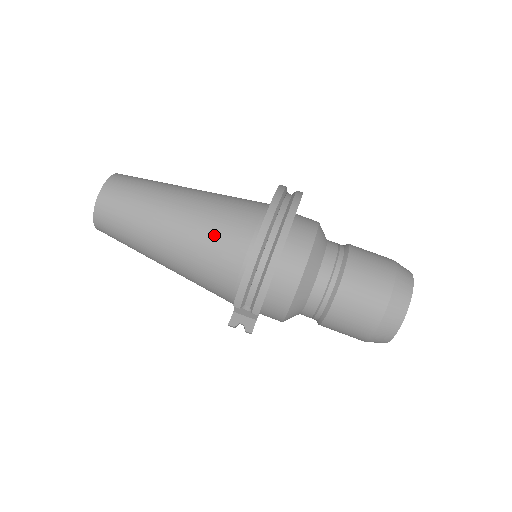
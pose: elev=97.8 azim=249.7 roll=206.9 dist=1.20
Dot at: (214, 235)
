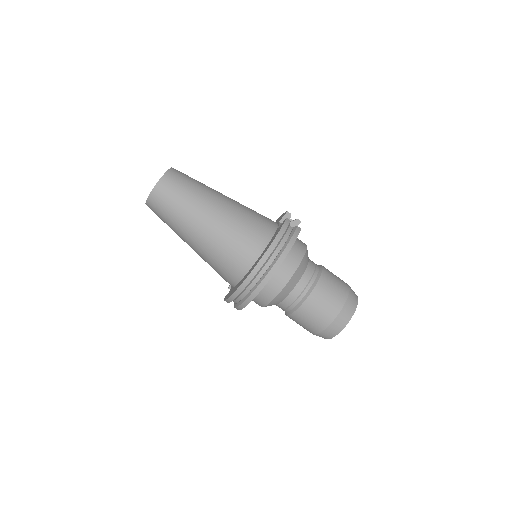
Dot at: (218, 262)
